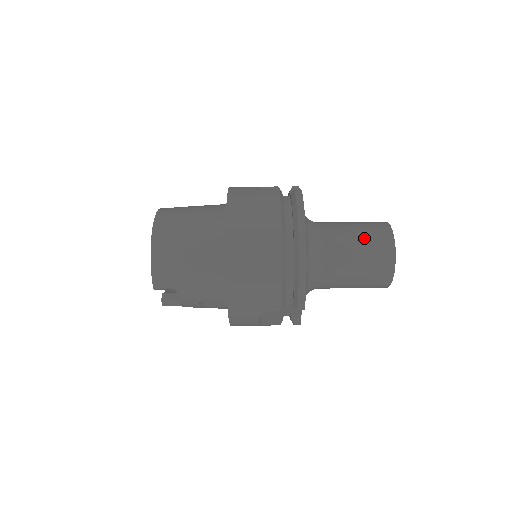
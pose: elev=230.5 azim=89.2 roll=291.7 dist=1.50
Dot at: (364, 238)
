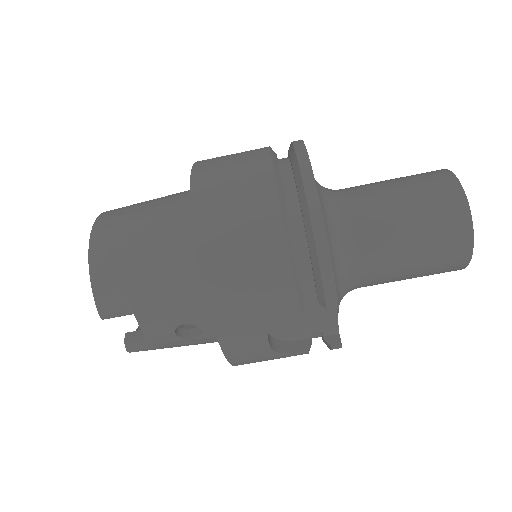
Dot at: (411, 189)
